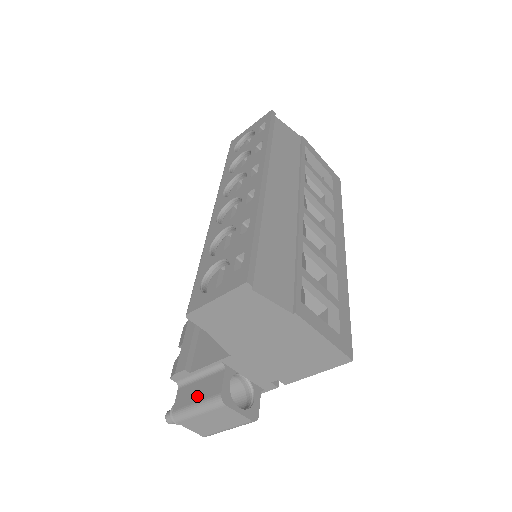
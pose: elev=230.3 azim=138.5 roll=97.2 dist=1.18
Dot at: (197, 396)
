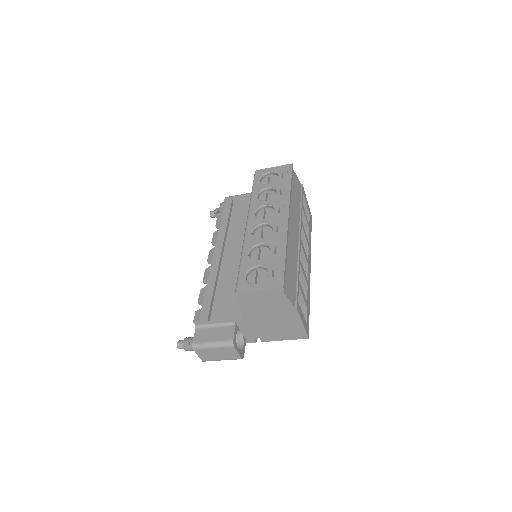
Dot at: (214, 337)
